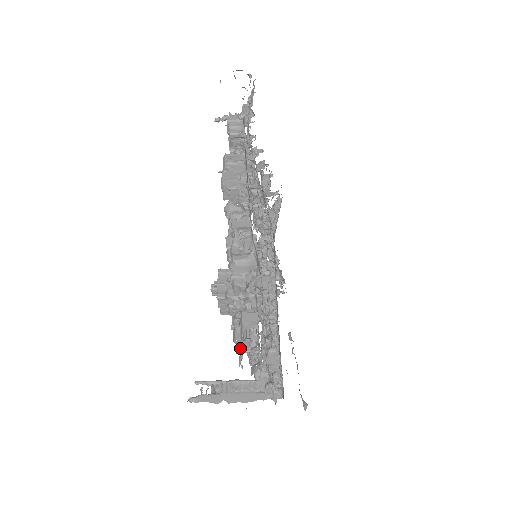
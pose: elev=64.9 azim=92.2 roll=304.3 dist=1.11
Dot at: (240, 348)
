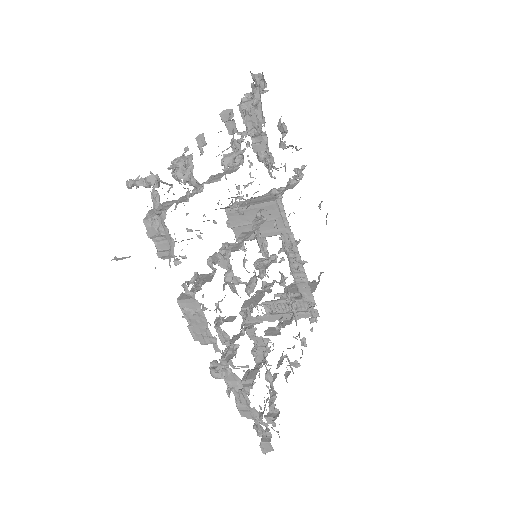
Dot at: (269, 422)
